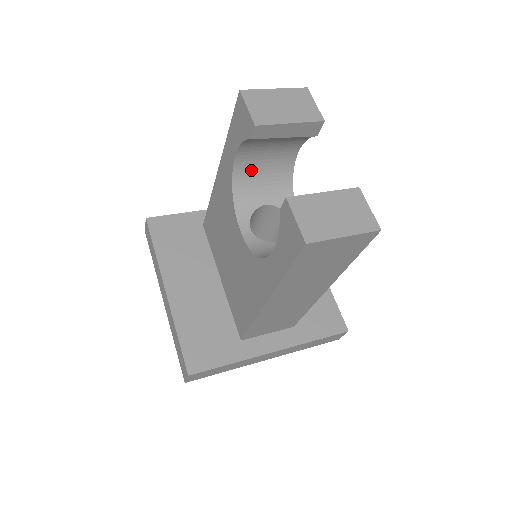
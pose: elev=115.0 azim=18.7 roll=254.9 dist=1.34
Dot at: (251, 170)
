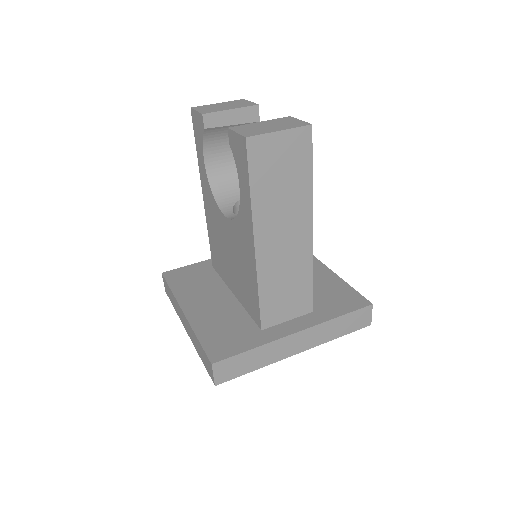
Dot at: (223, 173)
